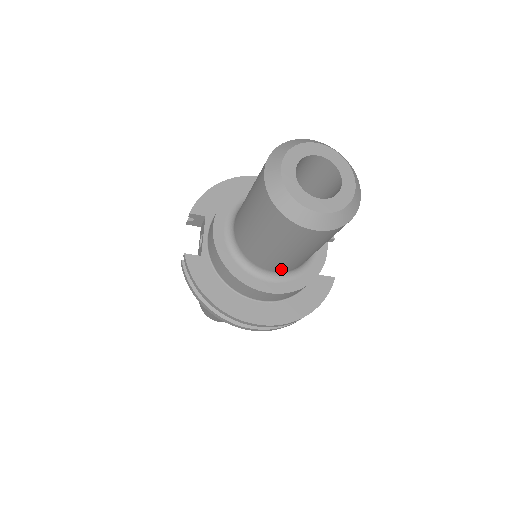
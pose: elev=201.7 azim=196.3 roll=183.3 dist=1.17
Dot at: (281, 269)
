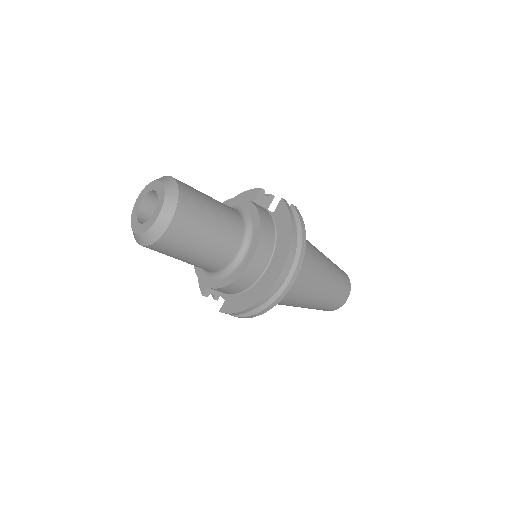
Dot at: (234, 246)
